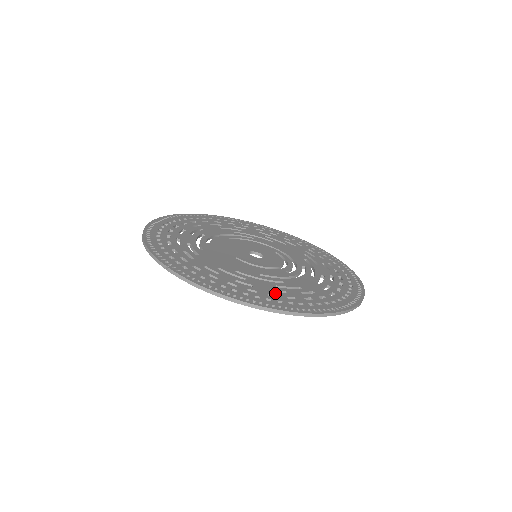
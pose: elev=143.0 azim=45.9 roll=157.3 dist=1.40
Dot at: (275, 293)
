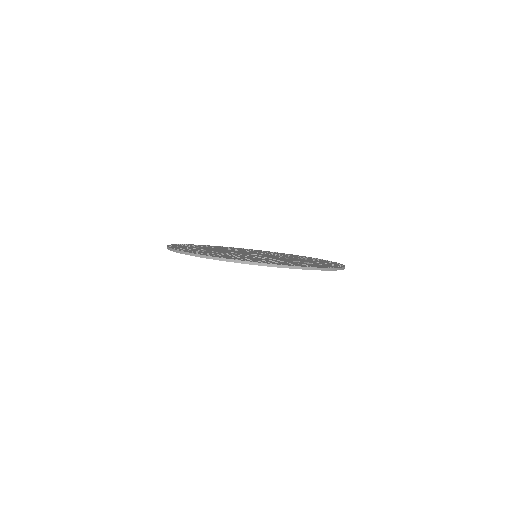
Dot at: (210, 253)
